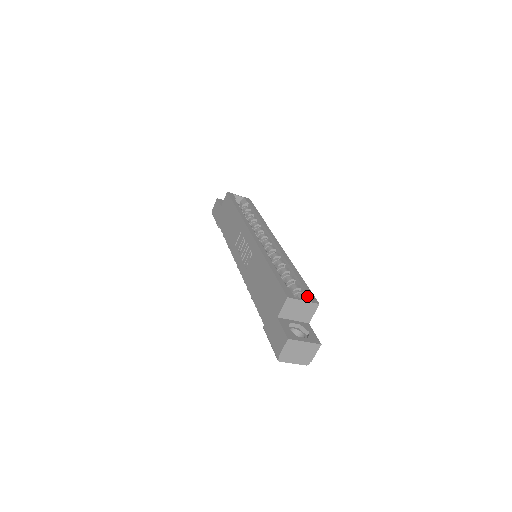
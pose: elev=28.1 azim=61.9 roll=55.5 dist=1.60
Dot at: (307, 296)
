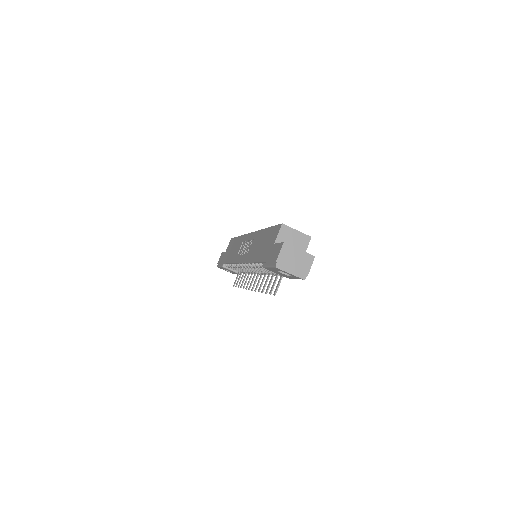
Dot at: occluded
